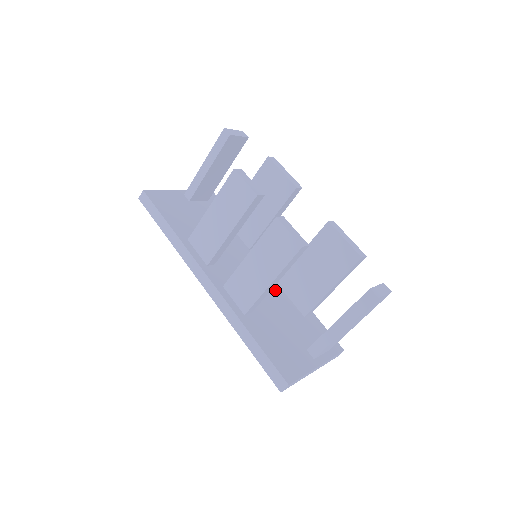
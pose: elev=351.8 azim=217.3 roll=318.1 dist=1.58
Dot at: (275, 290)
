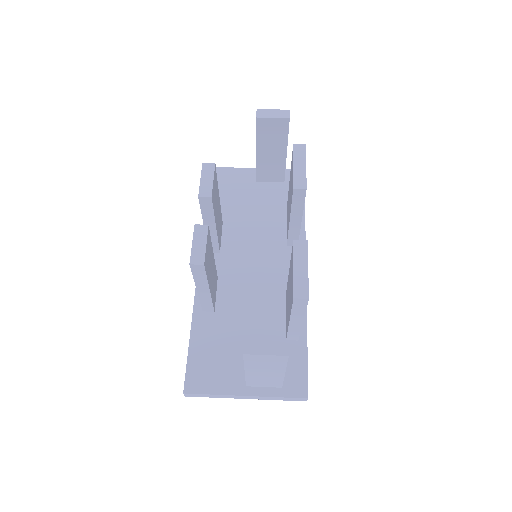
Dot at: (274, 298)
